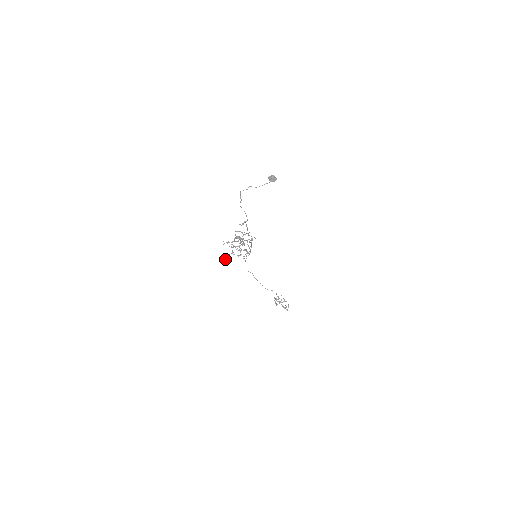
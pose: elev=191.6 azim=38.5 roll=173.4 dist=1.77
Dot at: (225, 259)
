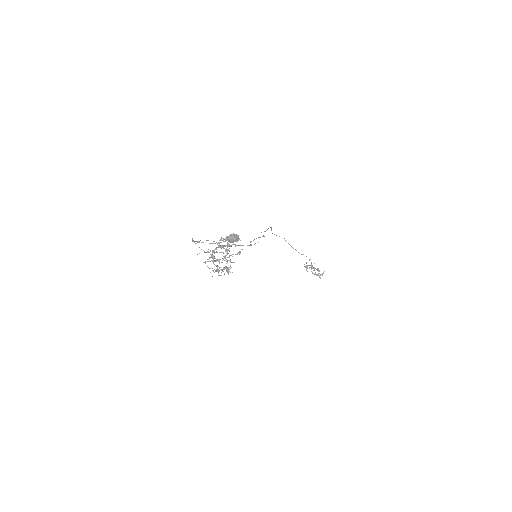
Dot at: occluded
